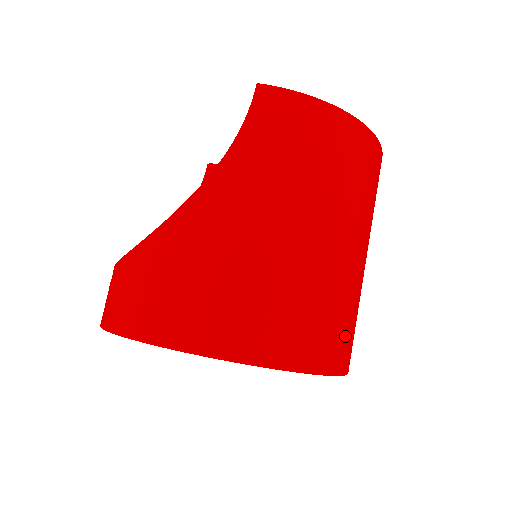
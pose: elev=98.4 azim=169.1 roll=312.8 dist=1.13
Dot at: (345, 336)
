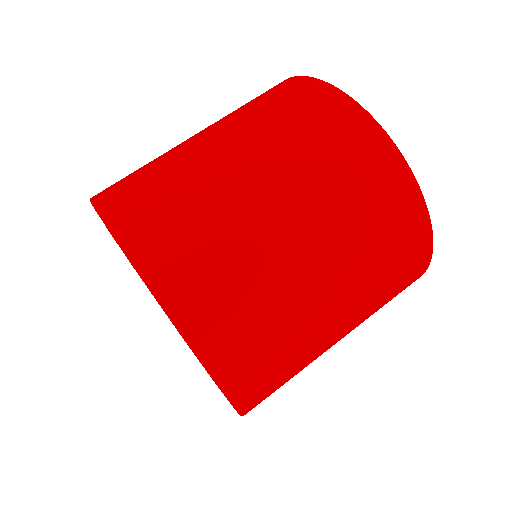
Dot at: (185, 253)
